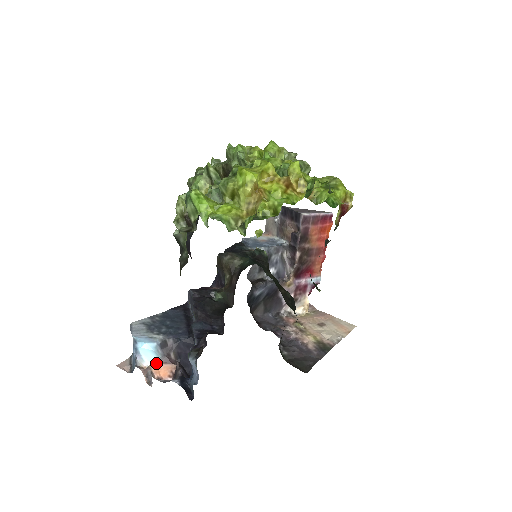
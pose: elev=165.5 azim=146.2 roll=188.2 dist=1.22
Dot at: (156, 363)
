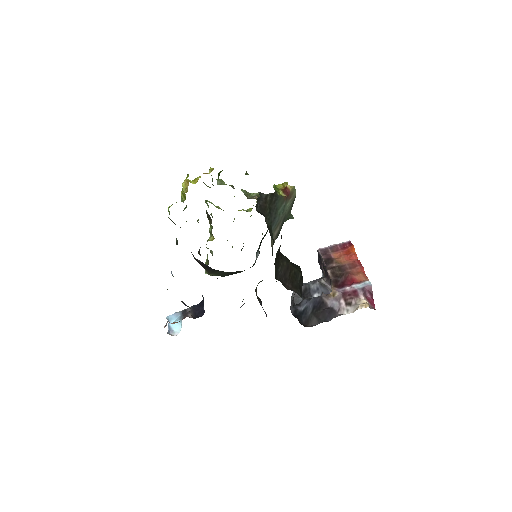
Dot at: occluded
